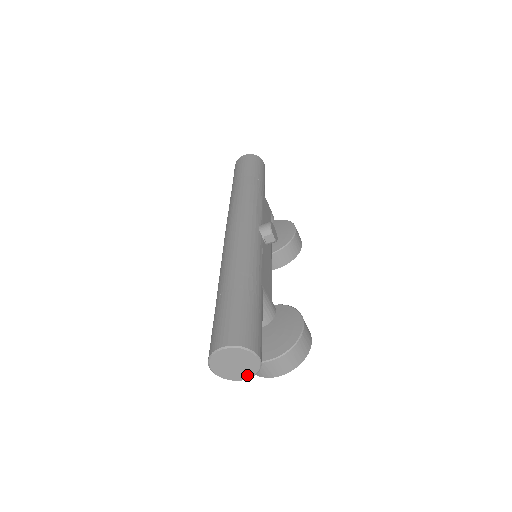
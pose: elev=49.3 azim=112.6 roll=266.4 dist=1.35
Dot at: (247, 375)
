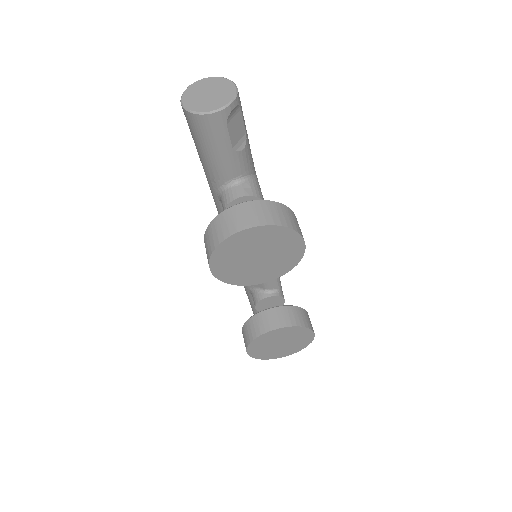
Dot at: (217, 105)
